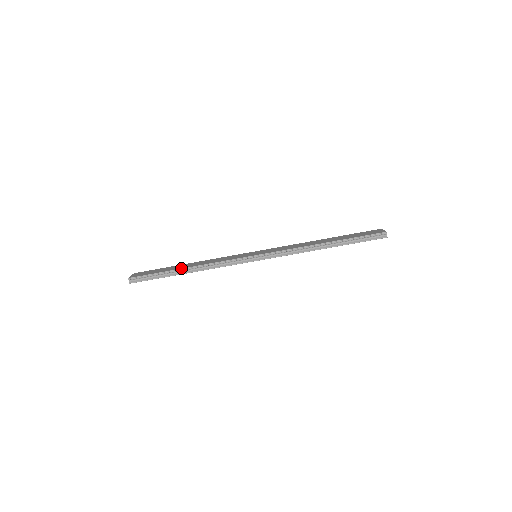
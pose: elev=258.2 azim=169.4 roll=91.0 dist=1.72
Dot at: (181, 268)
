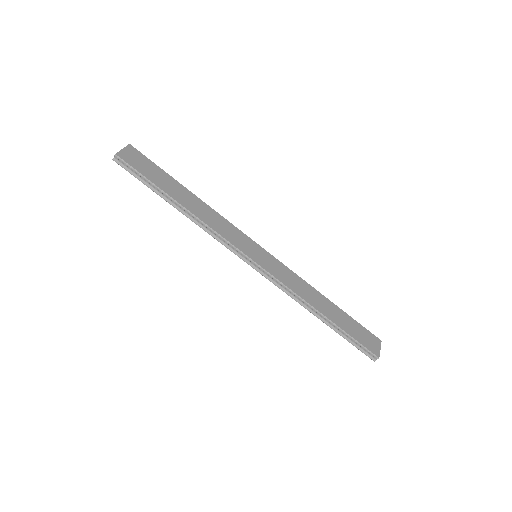
Dot at: (176, 200)
